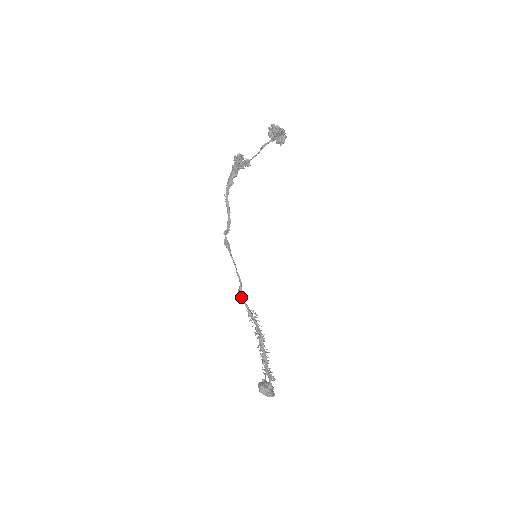
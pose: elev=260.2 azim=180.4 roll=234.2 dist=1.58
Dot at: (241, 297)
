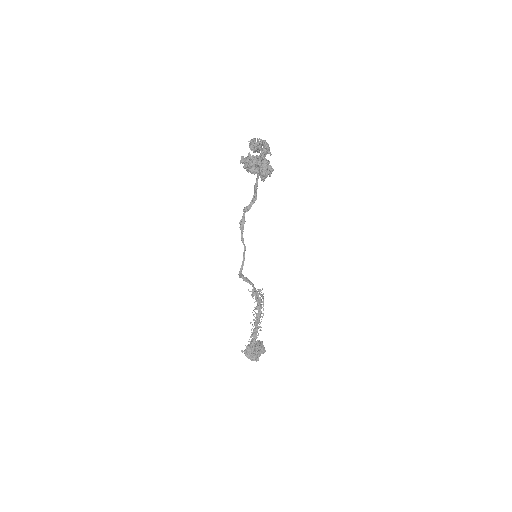
Dot at: (243, 278)
